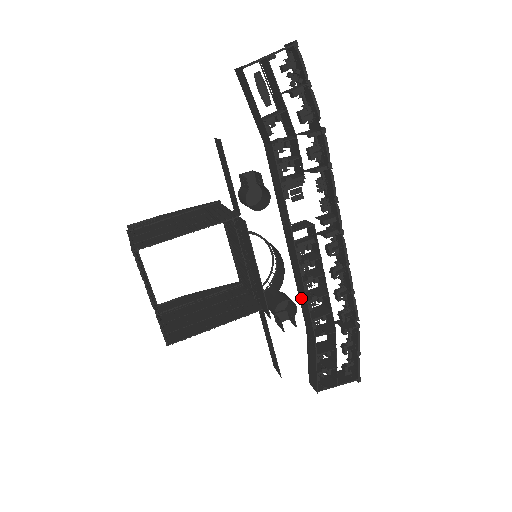
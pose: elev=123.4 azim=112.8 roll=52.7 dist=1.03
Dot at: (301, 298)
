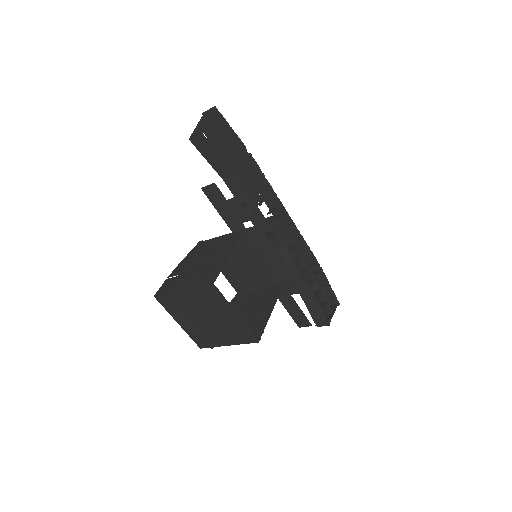
Dot at: occluded
